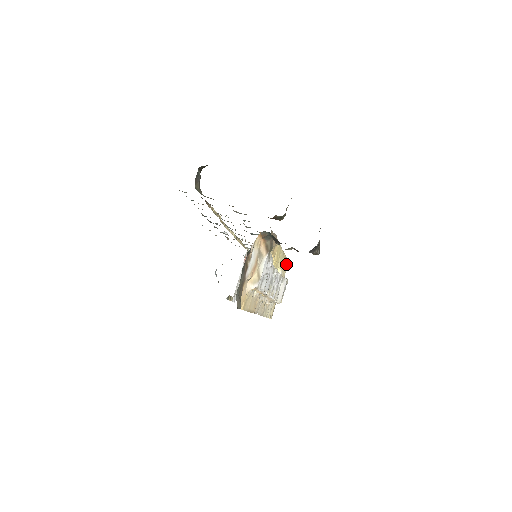
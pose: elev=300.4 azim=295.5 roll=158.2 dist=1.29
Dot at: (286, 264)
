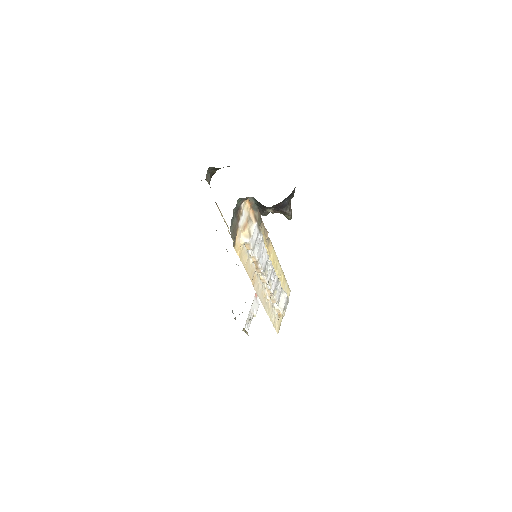
Dot at: (288, 290)
